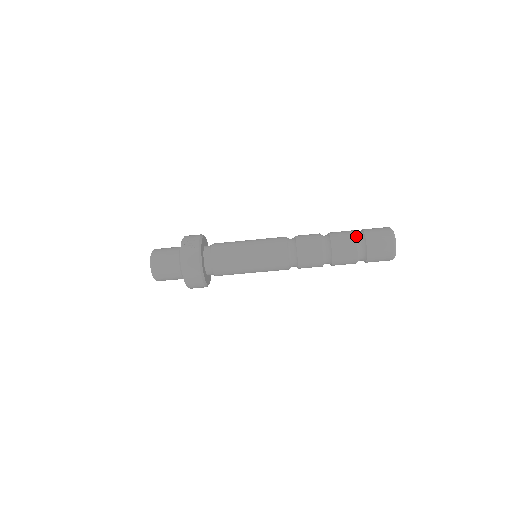
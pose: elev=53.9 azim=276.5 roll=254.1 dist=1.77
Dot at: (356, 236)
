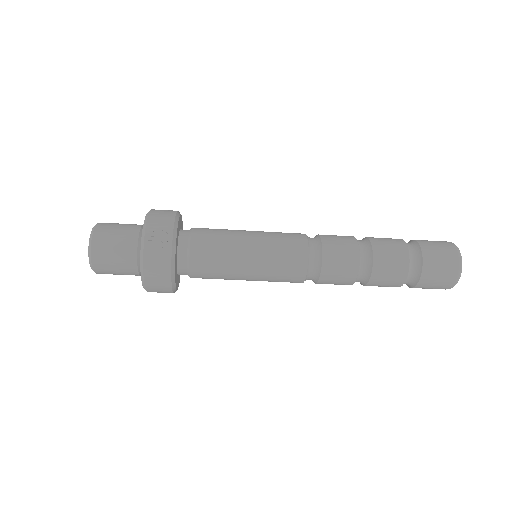
Dot at: (410, 256)
